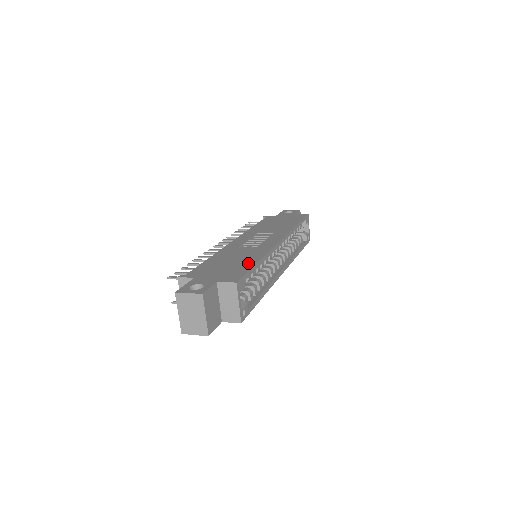
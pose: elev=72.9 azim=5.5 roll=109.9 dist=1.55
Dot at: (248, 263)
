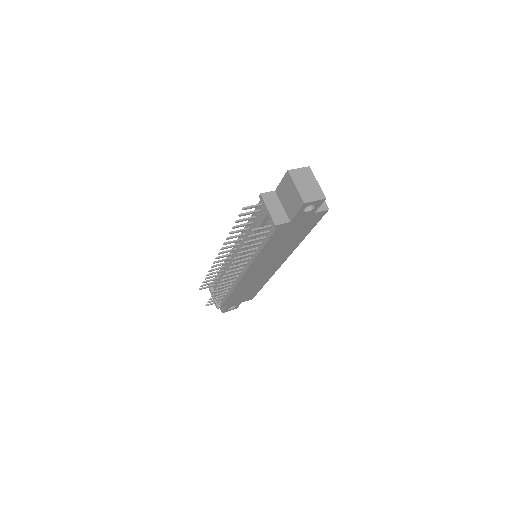
Dot at: occluded
